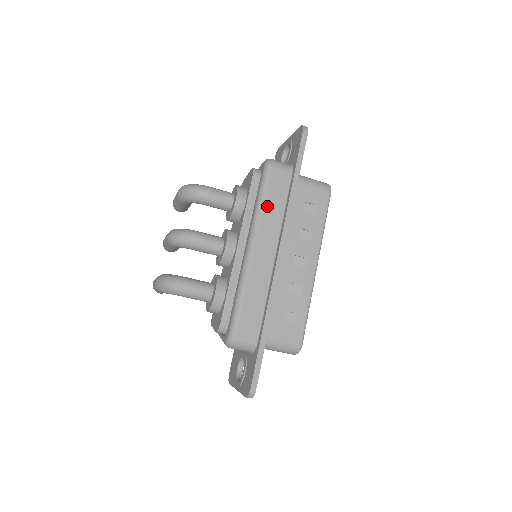
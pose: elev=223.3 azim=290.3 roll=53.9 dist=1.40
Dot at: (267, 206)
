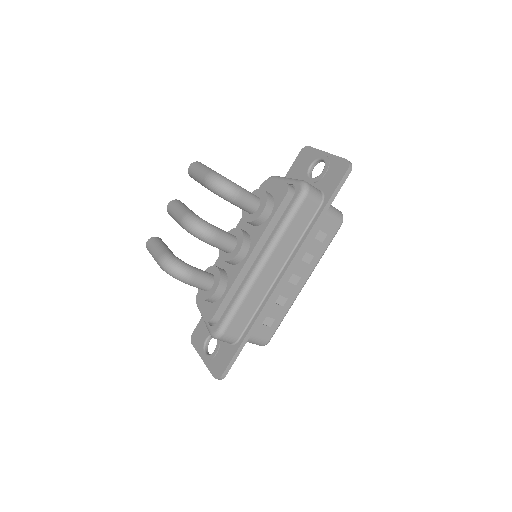
Dot at: (289, 231)
